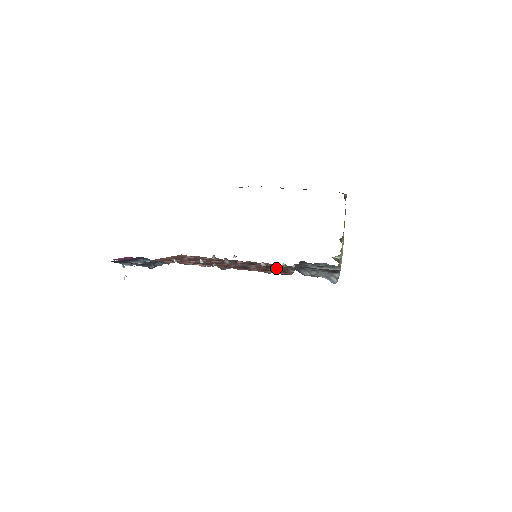
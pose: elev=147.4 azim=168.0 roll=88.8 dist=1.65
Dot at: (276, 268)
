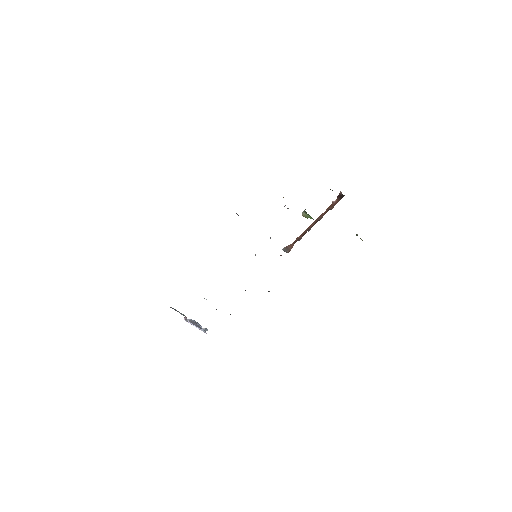
Dot at: occluded
